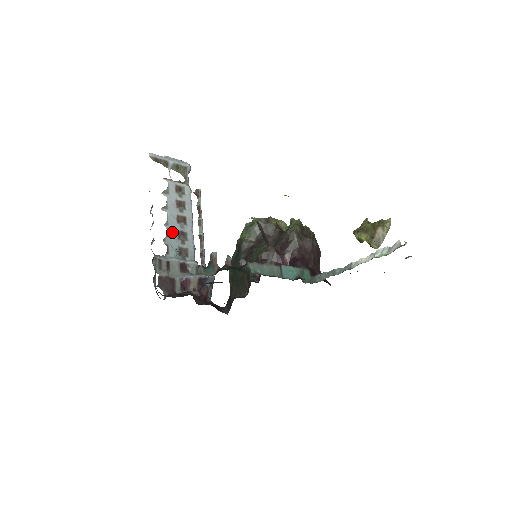
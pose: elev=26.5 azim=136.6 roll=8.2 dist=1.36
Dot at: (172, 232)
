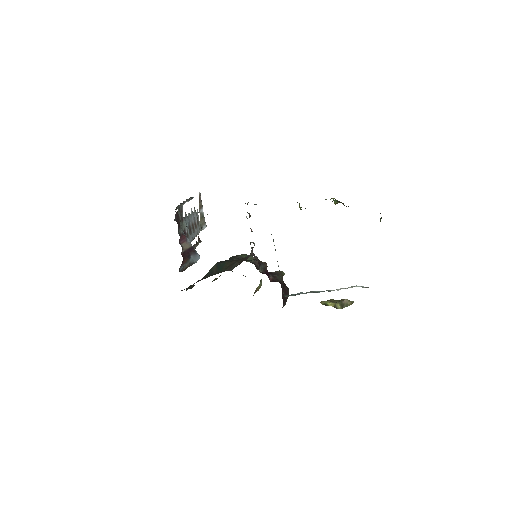
Dot at: (189, 220)
